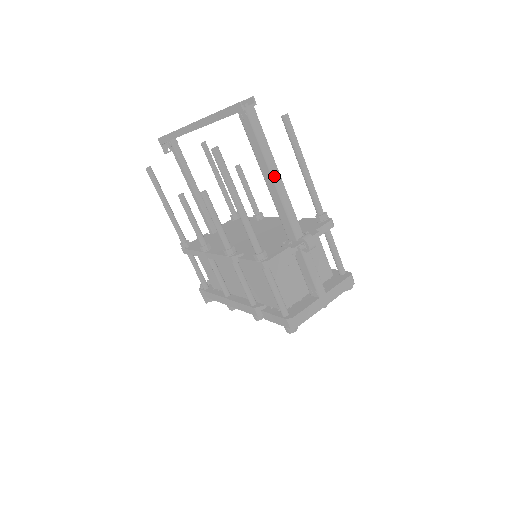
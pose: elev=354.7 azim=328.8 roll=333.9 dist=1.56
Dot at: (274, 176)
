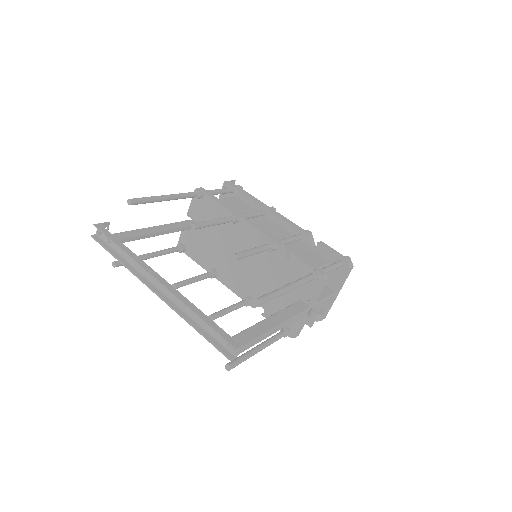
Dot at: (276, 331)
